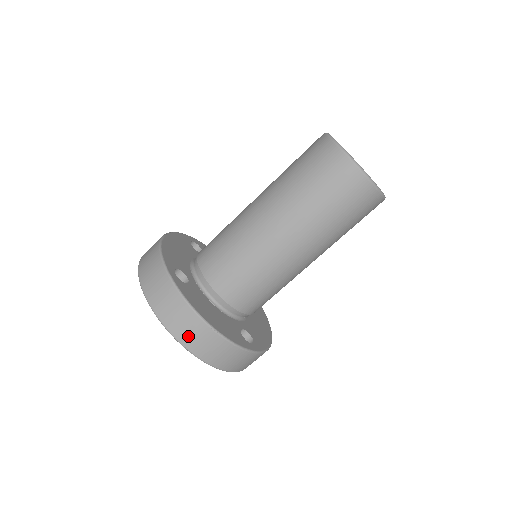
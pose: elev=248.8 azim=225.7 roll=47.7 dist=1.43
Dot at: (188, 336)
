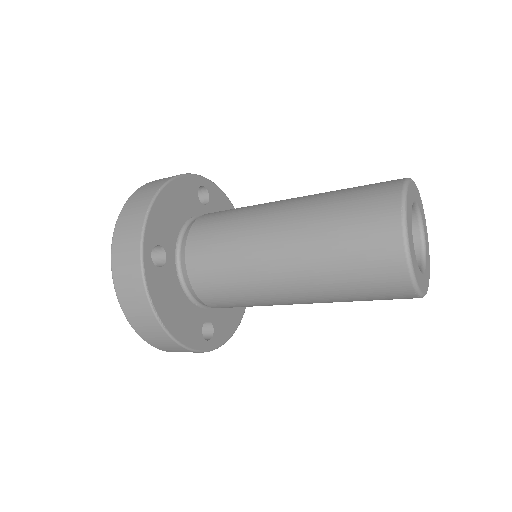
Dot at: occluded
